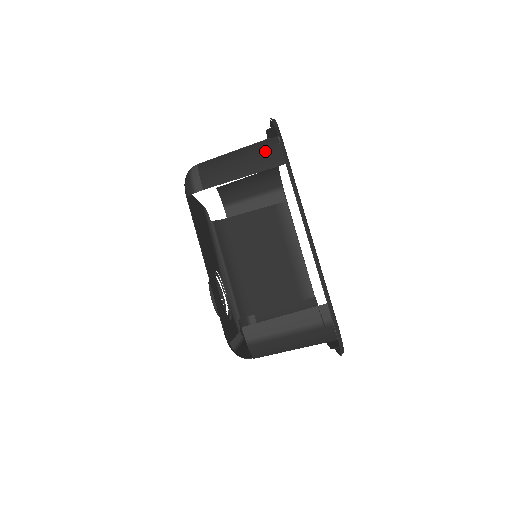
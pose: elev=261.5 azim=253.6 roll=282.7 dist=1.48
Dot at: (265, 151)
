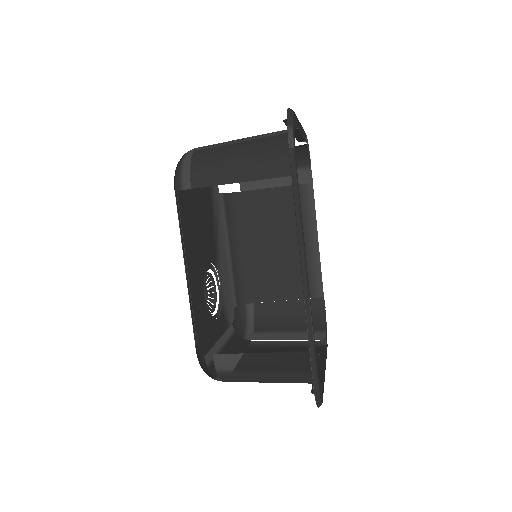
Dot at: (273, 152)
